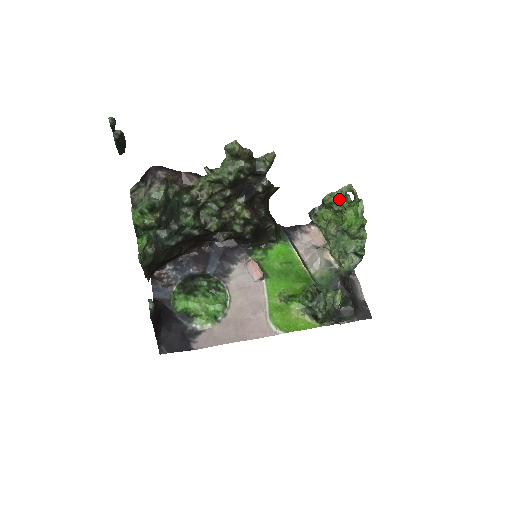
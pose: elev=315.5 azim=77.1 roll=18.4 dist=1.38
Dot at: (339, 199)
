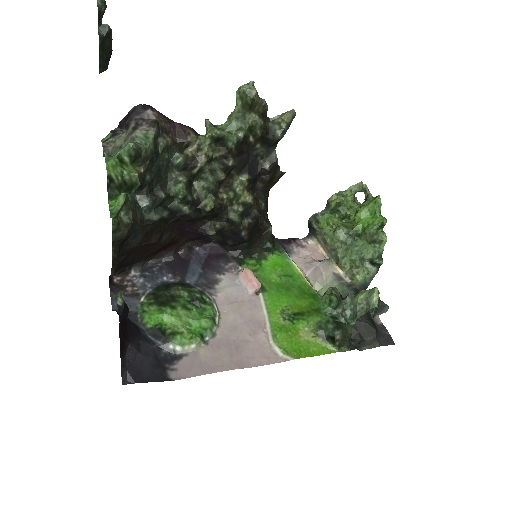
Dot at: (349, 199)
